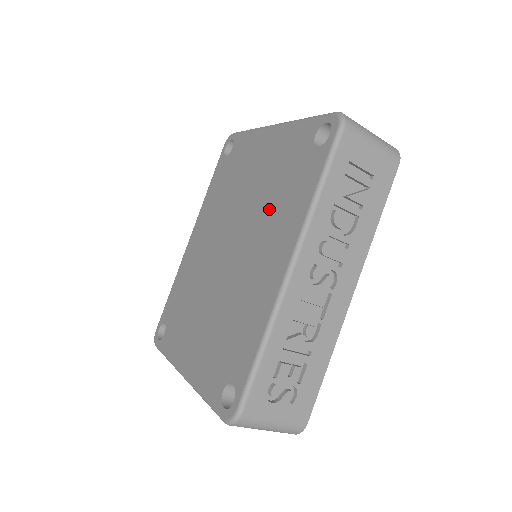
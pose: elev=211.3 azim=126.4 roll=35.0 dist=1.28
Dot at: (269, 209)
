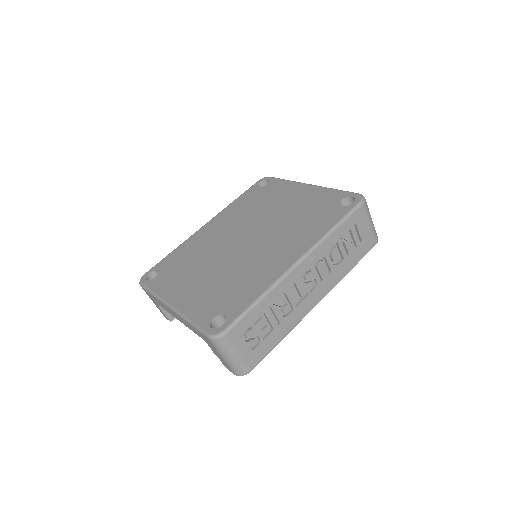
Dot at: (291, 227)
